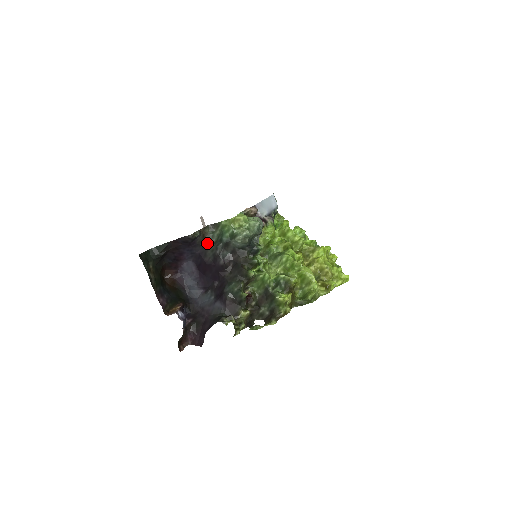
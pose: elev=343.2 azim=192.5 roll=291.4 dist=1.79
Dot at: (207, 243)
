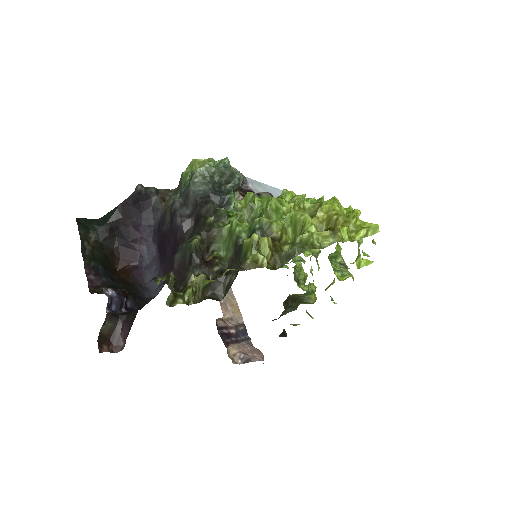
Dot at: (167, 206)
